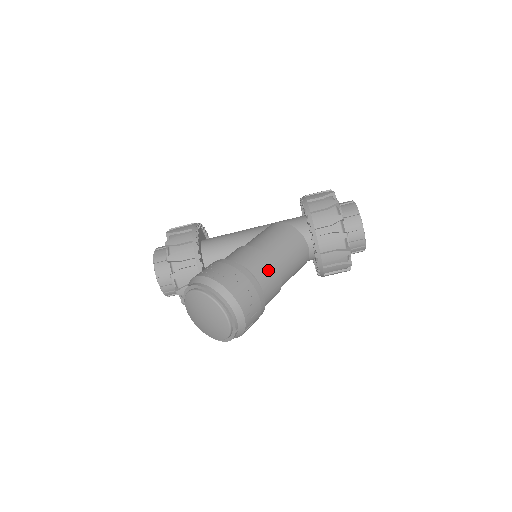
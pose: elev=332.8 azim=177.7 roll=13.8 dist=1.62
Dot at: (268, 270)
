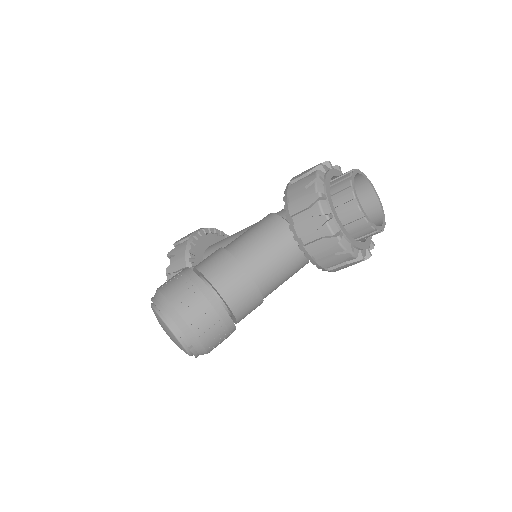
Dot at: (231, 274)
